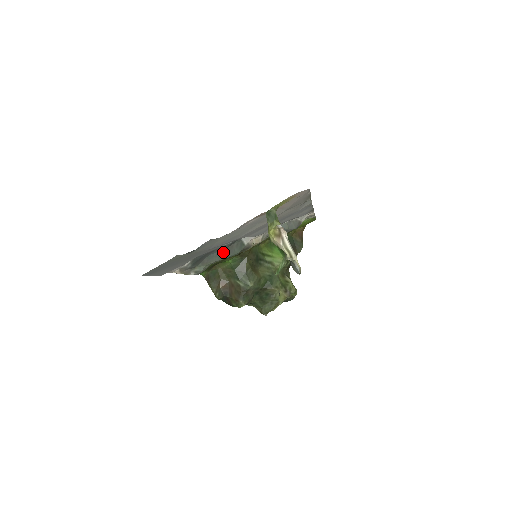
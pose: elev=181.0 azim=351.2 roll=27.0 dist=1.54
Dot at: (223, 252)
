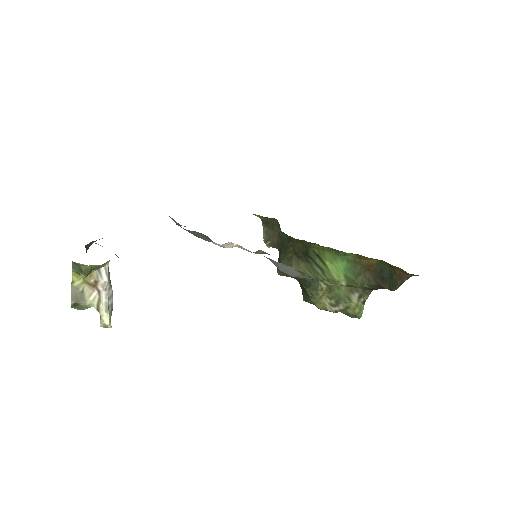
Dot at: (188, 230)
